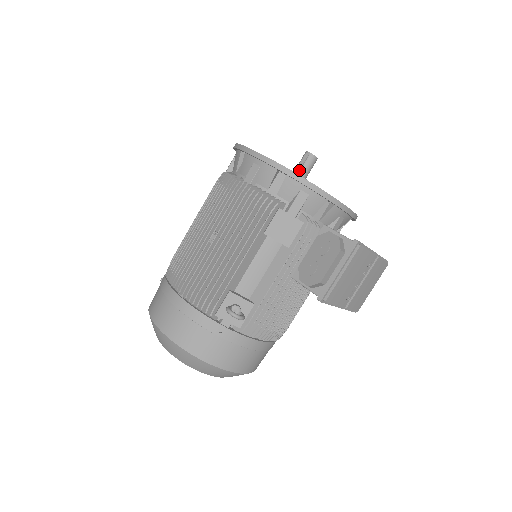
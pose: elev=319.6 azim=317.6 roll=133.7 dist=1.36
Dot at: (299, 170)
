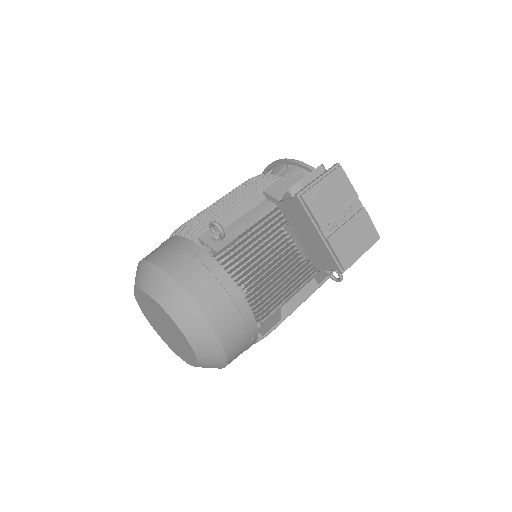
Dot at: occluded
